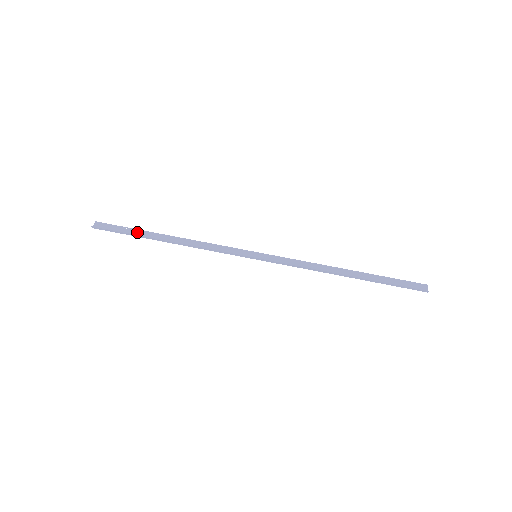
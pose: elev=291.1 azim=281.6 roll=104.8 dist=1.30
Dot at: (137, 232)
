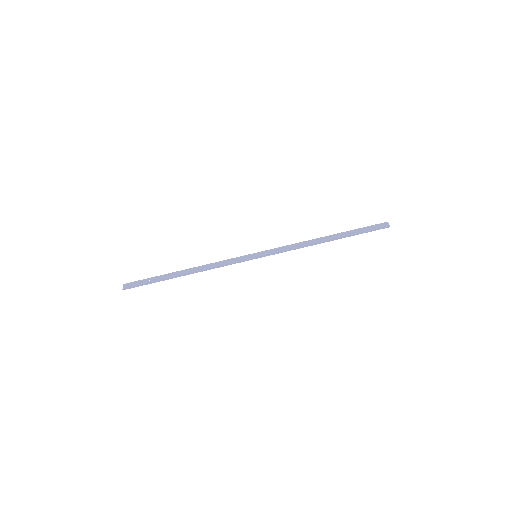
Dot at: (159, 278)
